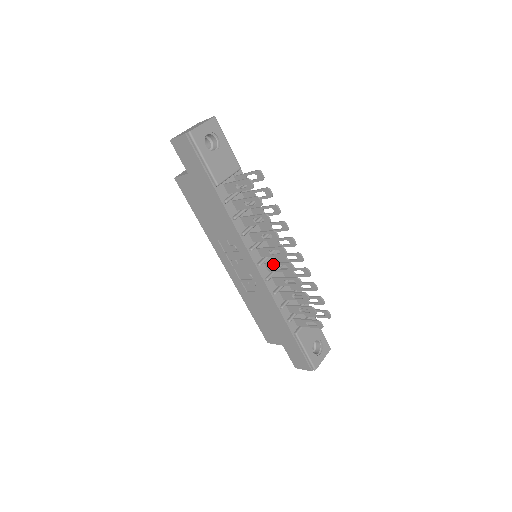
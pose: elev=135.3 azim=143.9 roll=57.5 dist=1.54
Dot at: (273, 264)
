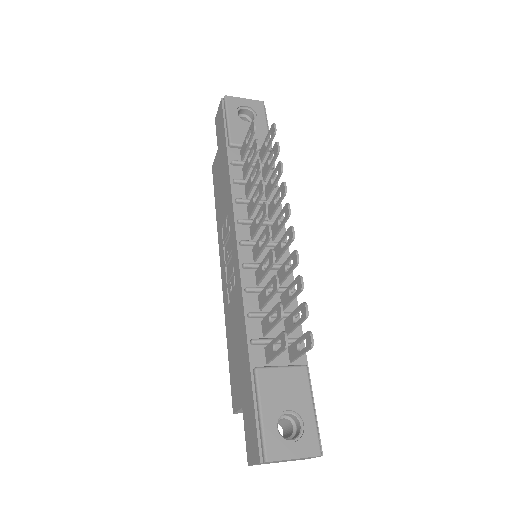
Dot at: (257, 242)
